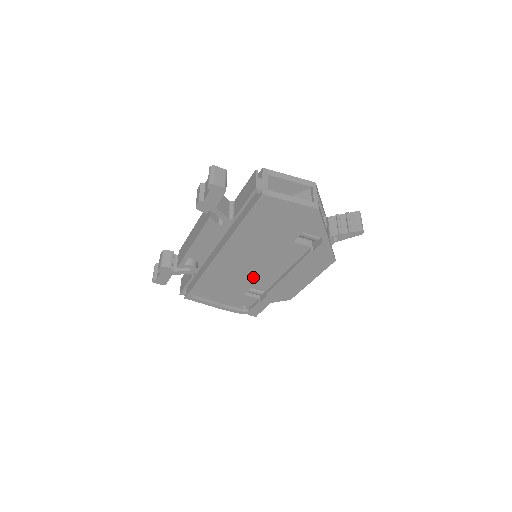
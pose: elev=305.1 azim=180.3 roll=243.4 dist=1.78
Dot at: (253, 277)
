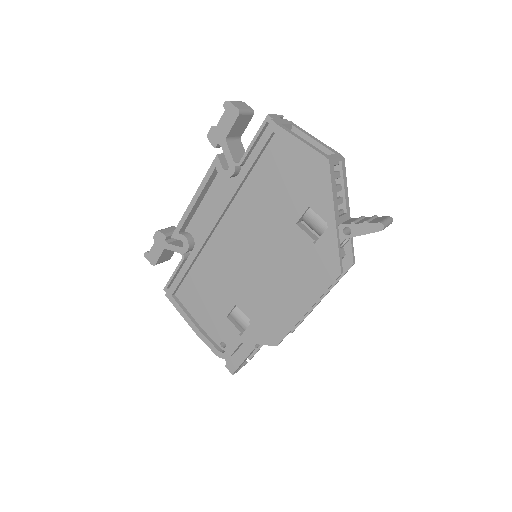
Dot at: (242, 283)
